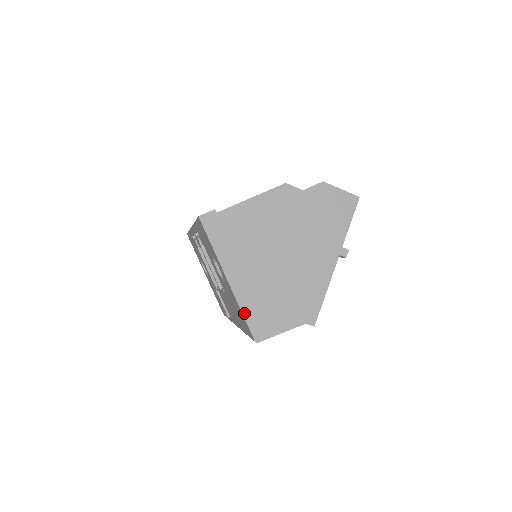
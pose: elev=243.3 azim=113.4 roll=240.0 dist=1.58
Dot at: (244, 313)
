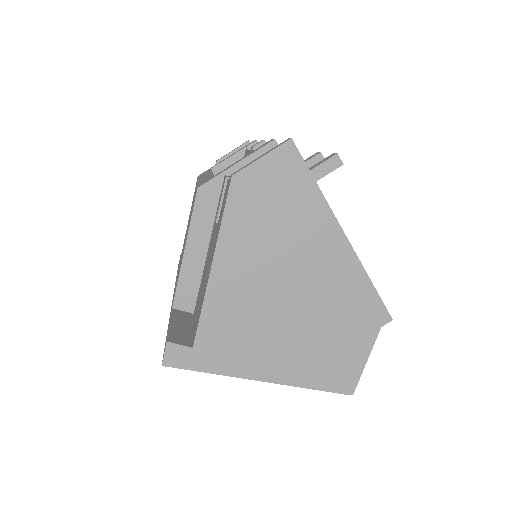
Dot at: (311, 387)
